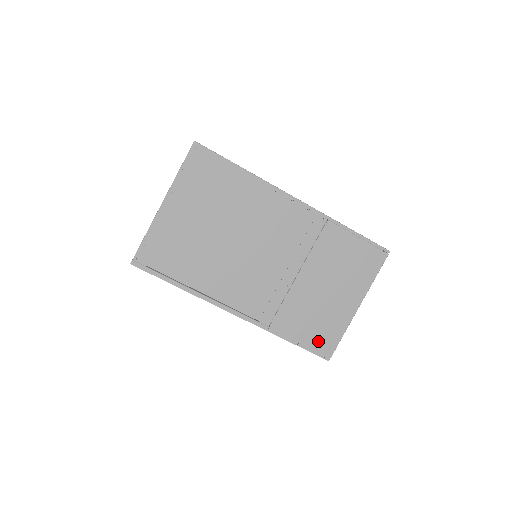
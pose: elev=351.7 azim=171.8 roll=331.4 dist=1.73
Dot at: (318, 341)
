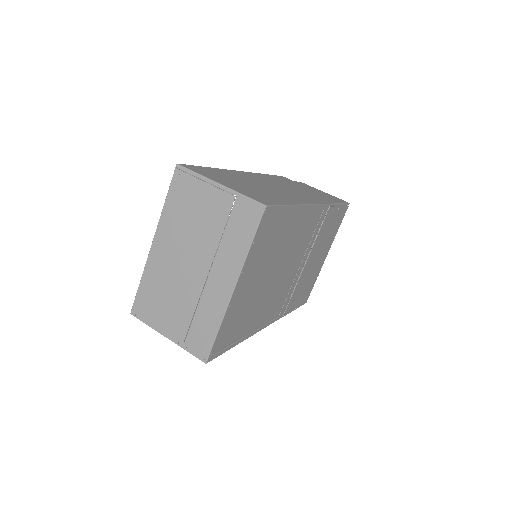
Dot at: (305, 296)
